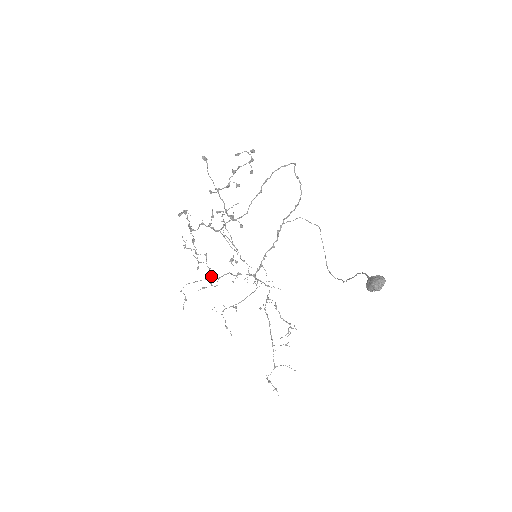
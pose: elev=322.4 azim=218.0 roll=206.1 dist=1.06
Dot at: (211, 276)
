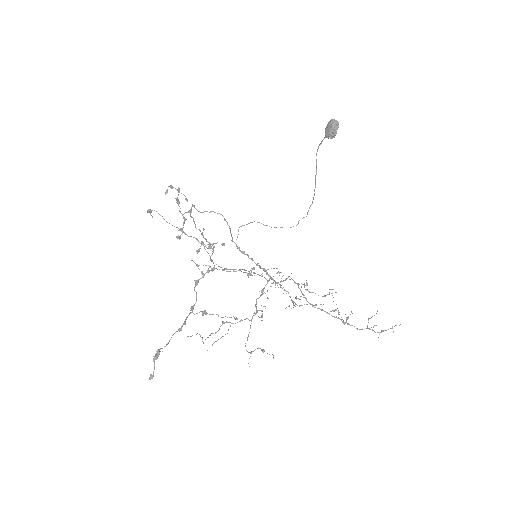
Dot at: (250, 320)
